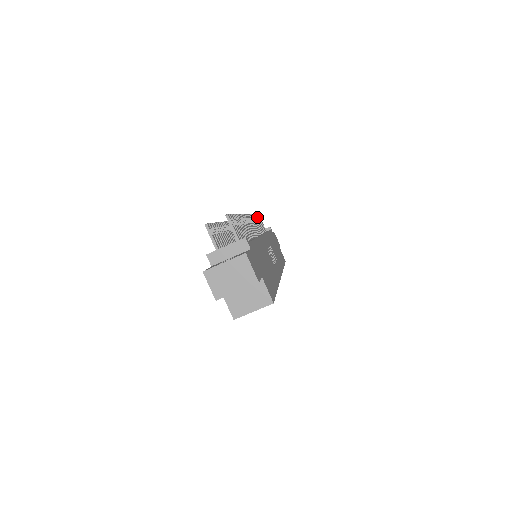
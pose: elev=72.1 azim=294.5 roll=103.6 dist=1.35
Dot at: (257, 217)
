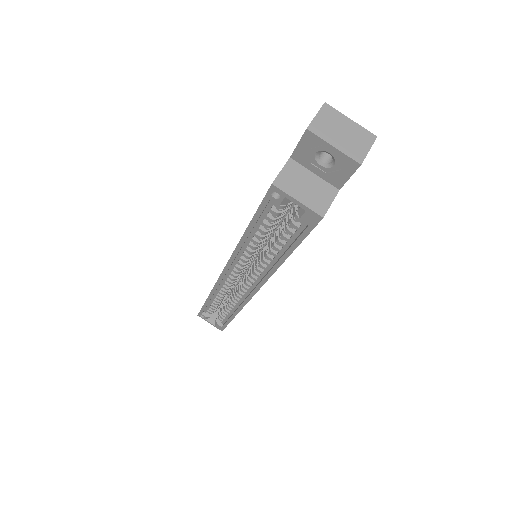
Dot at: occluded
